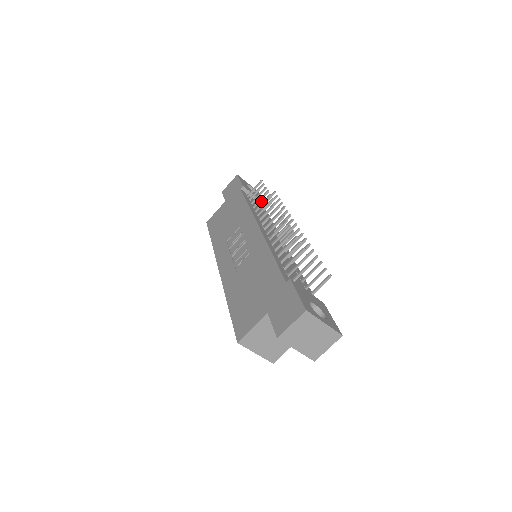
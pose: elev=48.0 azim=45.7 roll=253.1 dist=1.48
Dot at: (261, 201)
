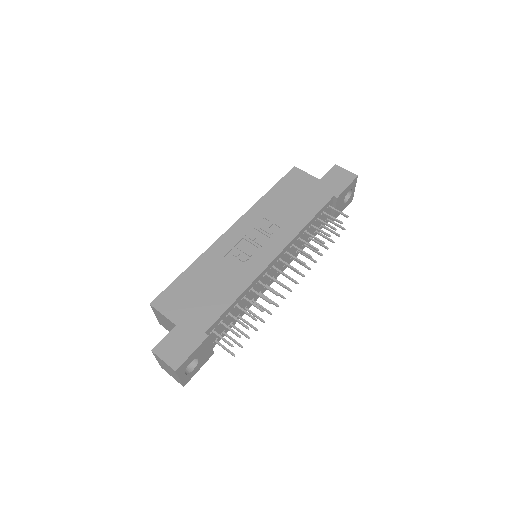
Dot at: (334, 215)
